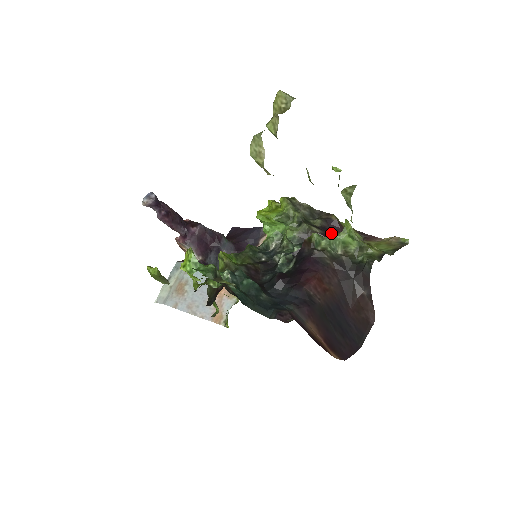
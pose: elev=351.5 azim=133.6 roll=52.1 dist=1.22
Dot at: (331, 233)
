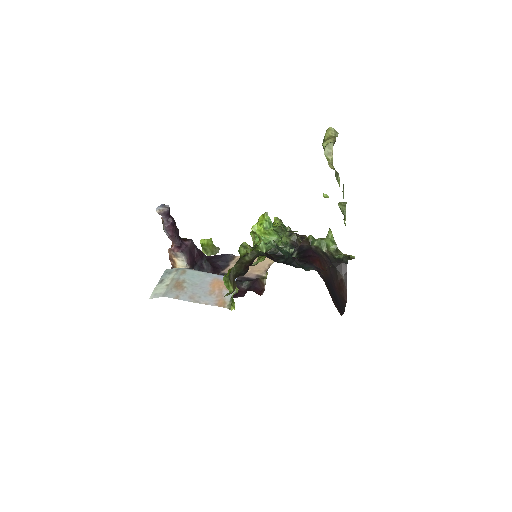
Dot at: occluded
